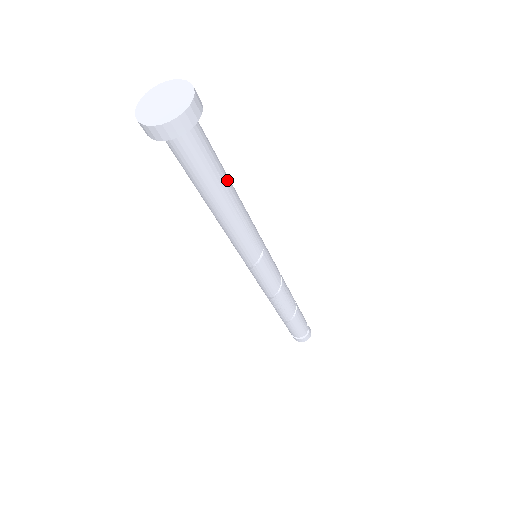
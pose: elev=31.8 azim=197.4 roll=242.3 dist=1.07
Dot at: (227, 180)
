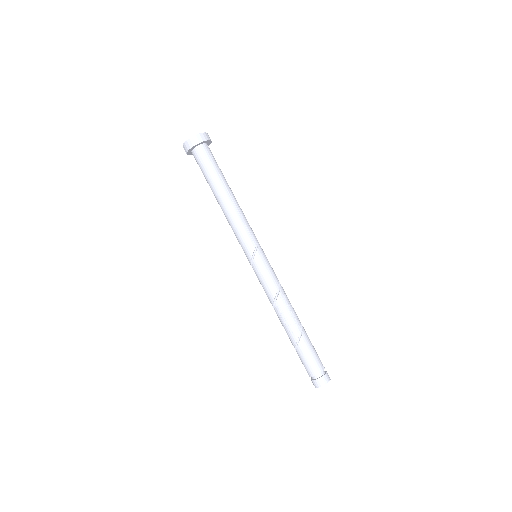
Dot at: (227, 183)
